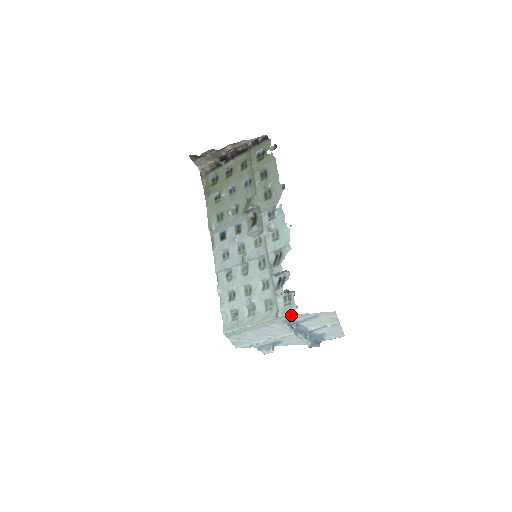
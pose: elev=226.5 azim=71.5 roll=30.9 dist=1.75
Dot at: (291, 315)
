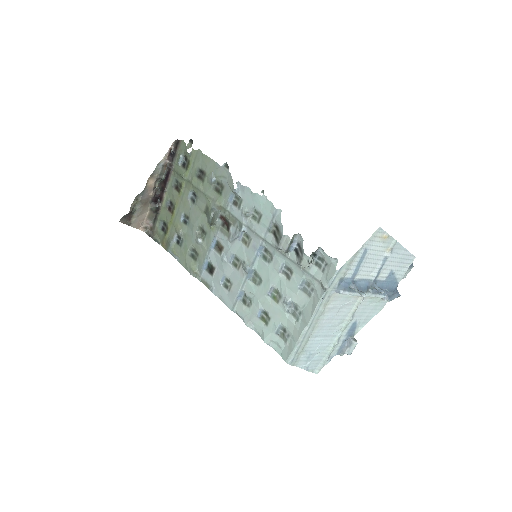
Dot at: (337, 273)
